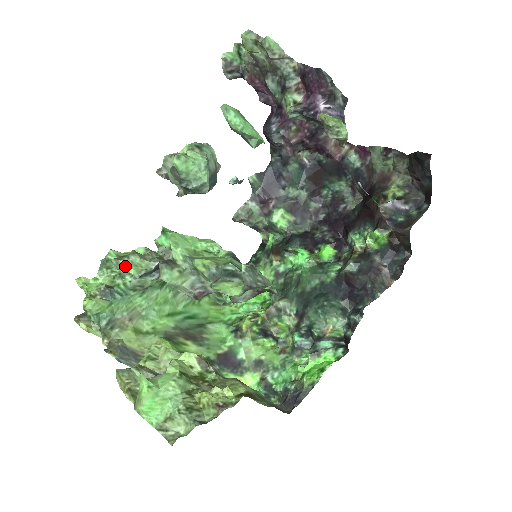
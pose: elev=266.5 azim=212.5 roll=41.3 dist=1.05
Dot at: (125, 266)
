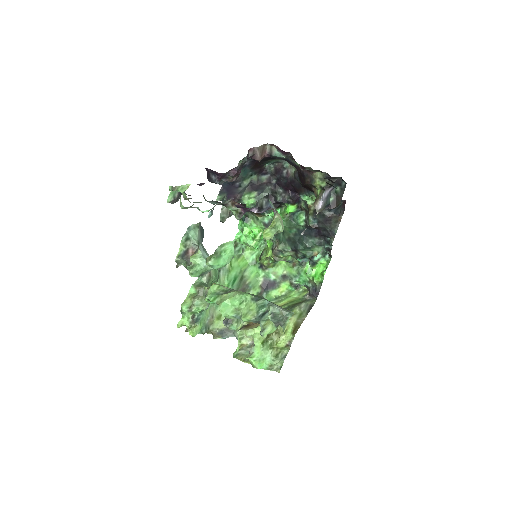
Dot at: (196, 311)
